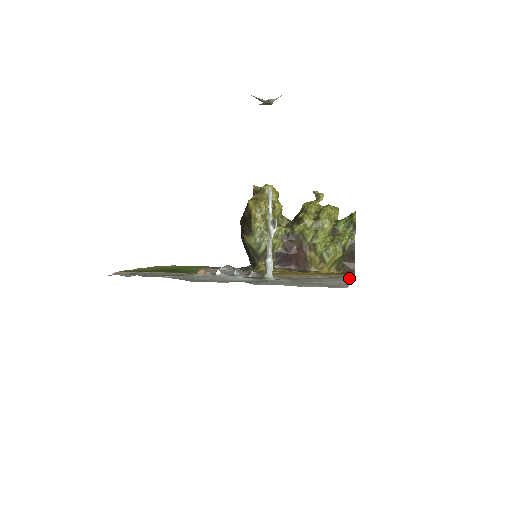
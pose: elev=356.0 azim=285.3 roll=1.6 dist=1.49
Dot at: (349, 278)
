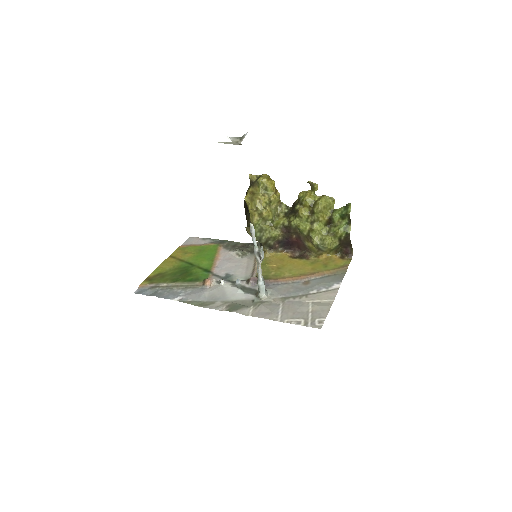
Dot at: (338, 283)
